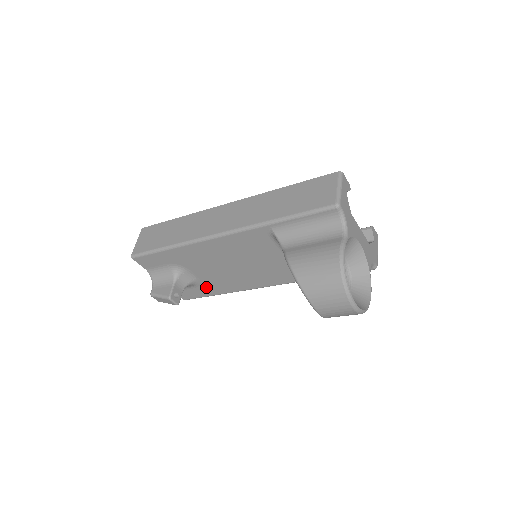
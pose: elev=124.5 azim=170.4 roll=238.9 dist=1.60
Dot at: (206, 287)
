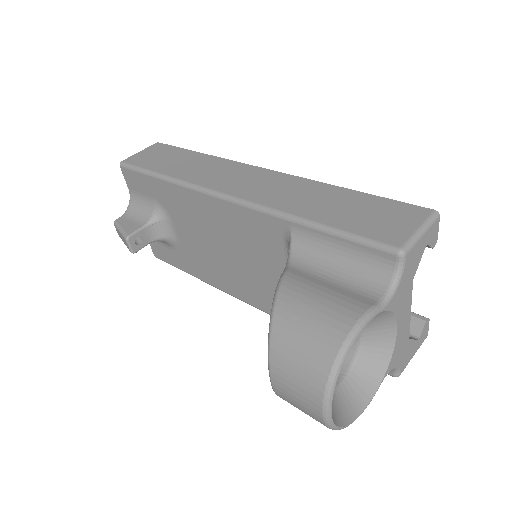
Dot at: (182, 256)
